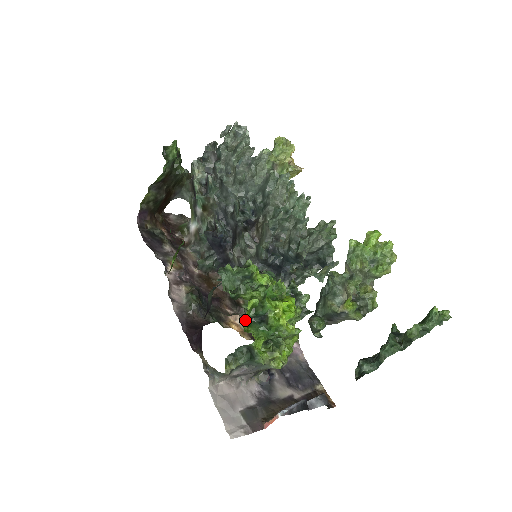
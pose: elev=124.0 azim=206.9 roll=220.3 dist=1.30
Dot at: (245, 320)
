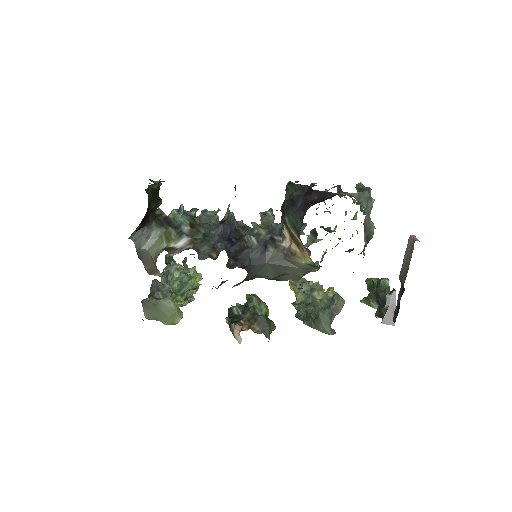
Dot at: occluded
